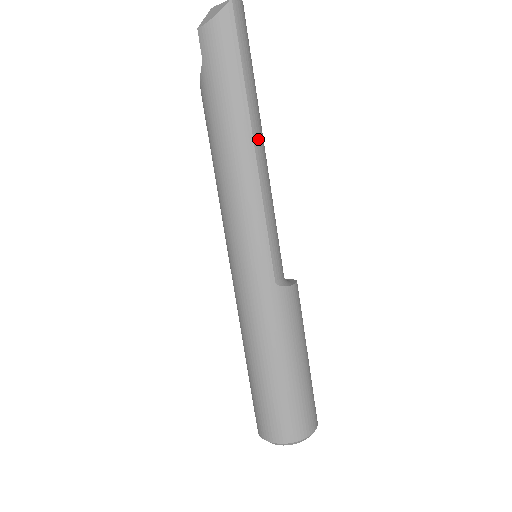
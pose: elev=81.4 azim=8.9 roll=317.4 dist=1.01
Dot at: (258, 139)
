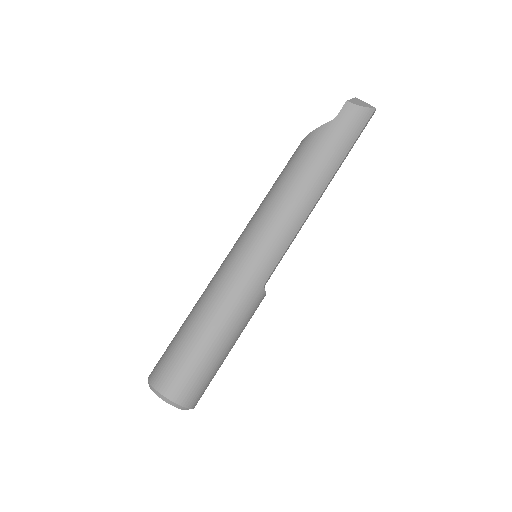
Dot at: occluded
